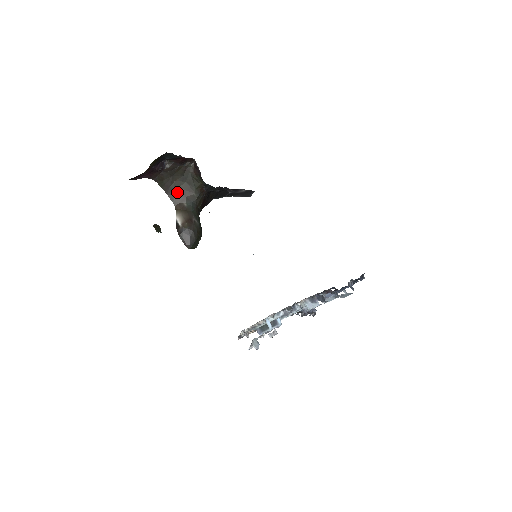
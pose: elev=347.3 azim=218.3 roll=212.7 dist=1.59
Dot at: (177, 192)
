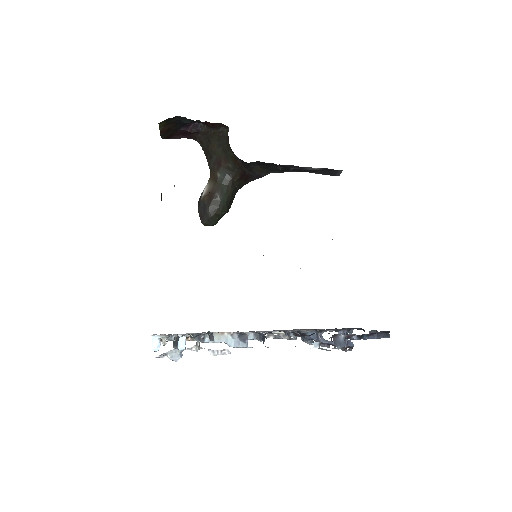
Dot at: (214, 159)
